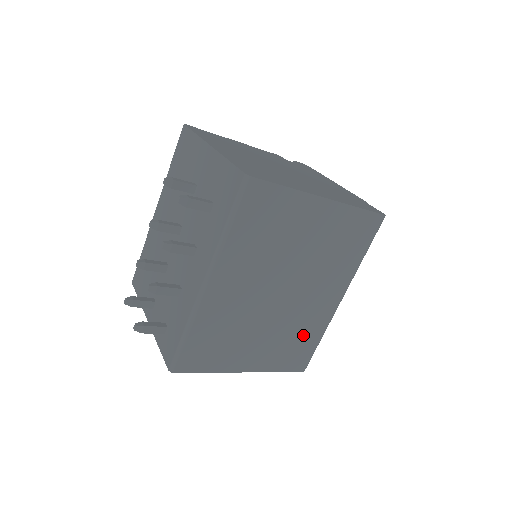
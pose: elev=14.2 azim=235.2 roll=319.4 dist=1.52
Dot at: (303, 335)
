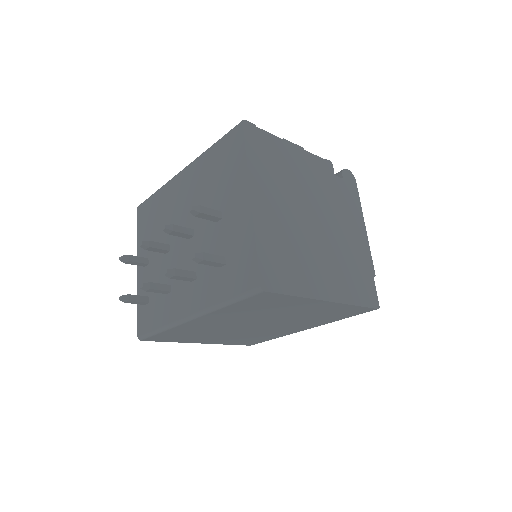
Dot at: (261, 337)
